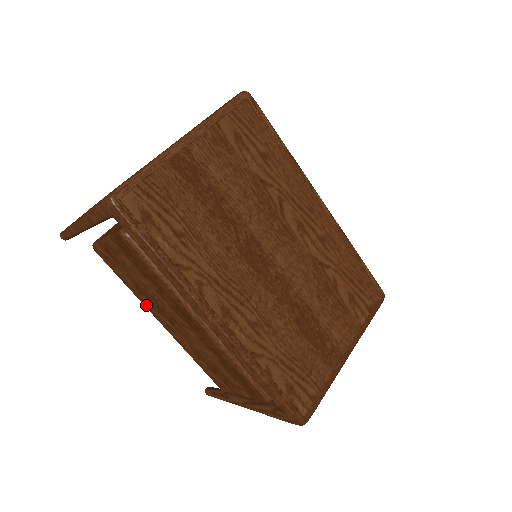
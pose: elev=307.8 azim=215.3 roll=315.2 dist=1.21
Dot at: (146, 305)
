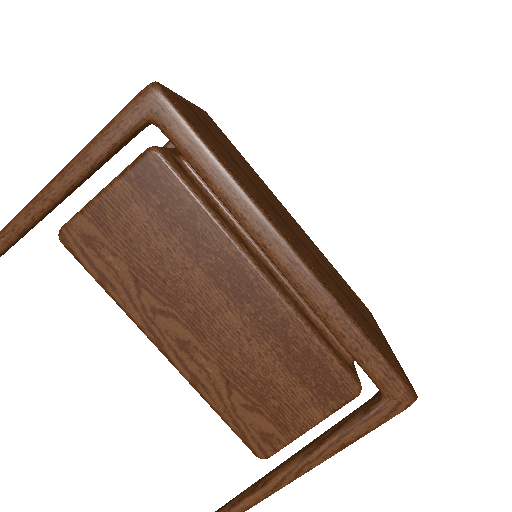
Dot at: (143, 318)
